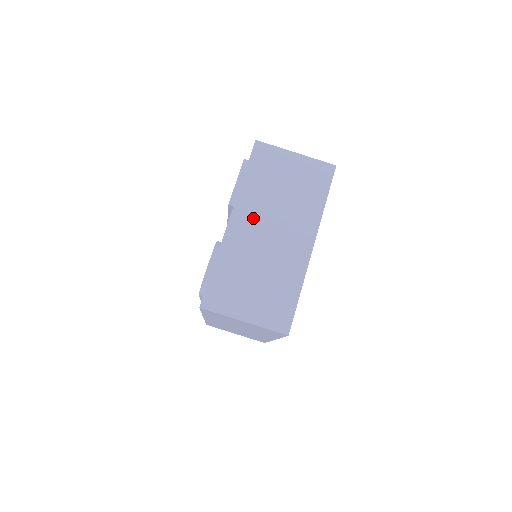
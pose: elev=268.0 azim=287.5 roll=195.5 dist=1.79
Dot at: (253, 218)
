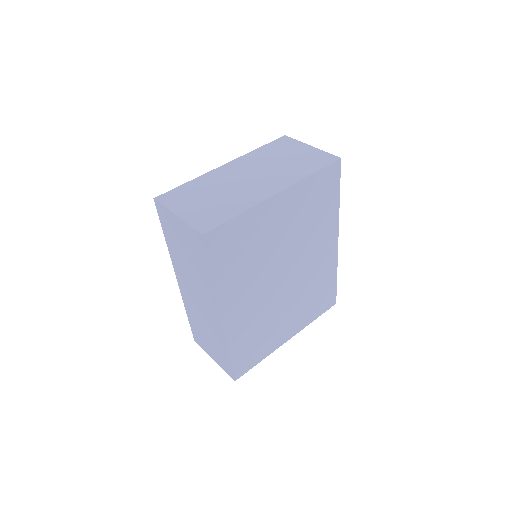
Dot at: (244, 167)
